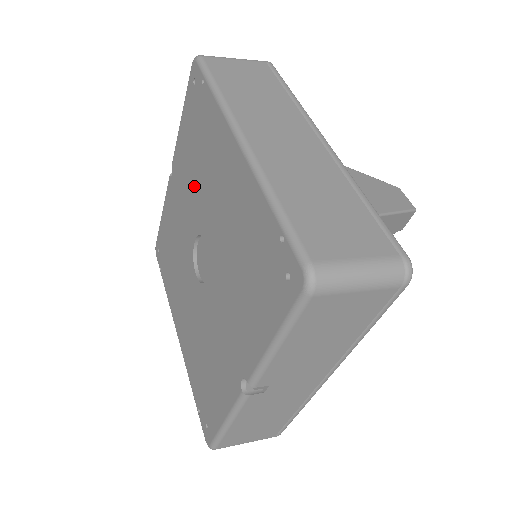
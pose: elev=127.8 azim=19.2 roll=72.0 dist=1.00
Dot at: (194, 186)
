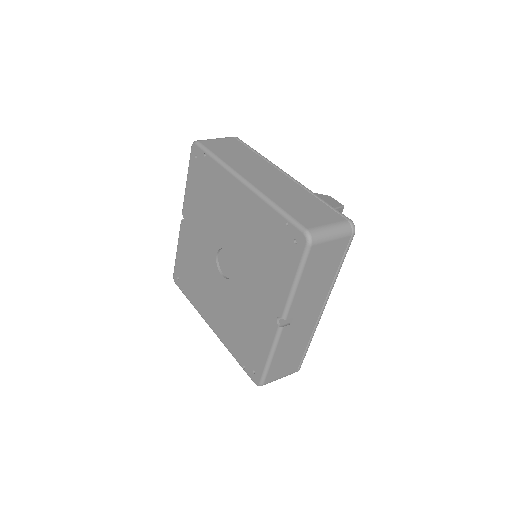
Dot at: (209, 220)
